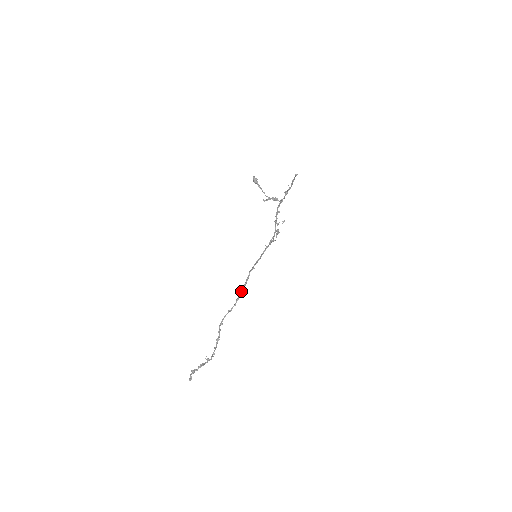
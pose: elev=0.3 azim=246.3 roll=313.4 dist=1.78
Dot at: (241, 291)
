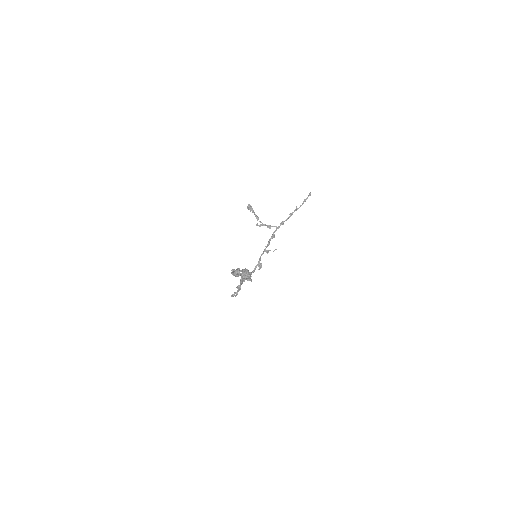
Dot at: occluded
